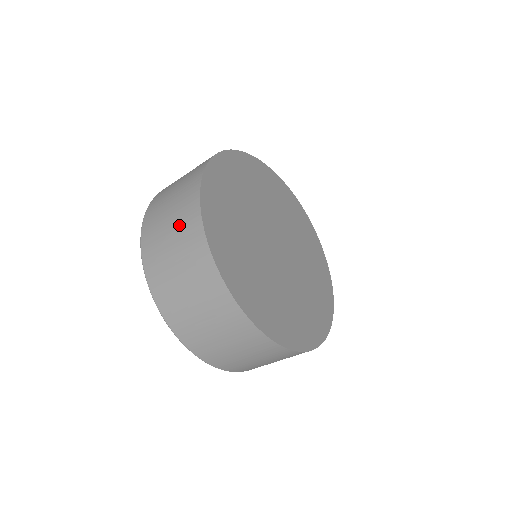
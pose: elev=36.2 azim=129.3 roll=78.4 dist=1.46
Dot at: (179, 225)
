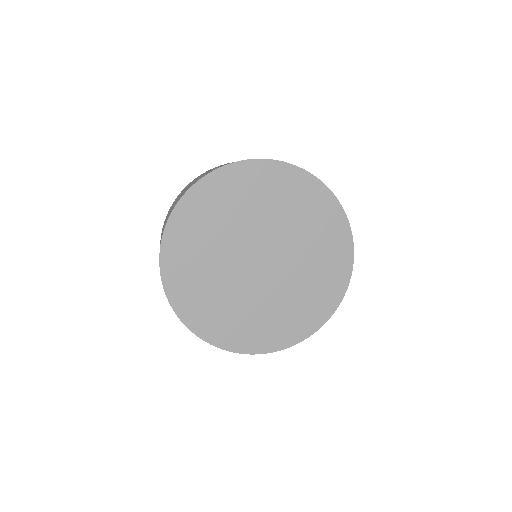
Dot at: occluded
